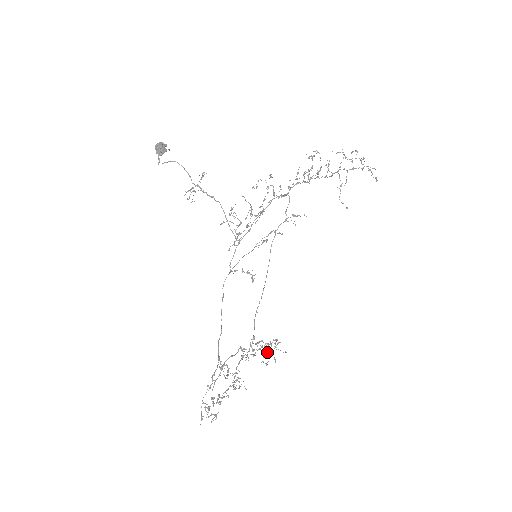
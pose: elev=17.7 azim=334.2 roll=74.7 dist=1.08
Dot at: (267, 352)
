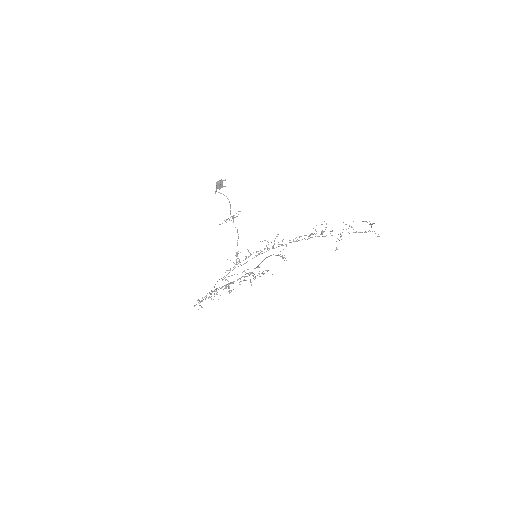
Dot at: (255, 276)
